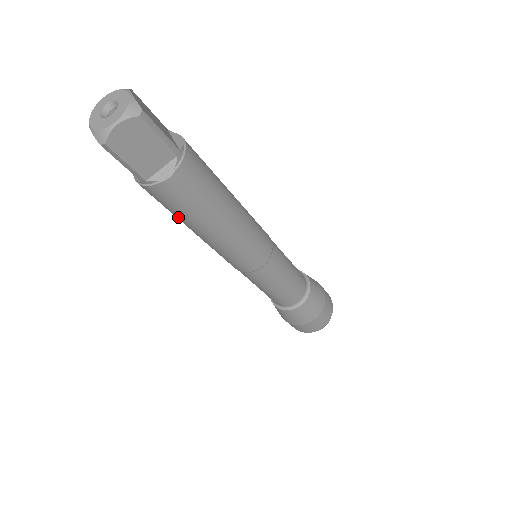
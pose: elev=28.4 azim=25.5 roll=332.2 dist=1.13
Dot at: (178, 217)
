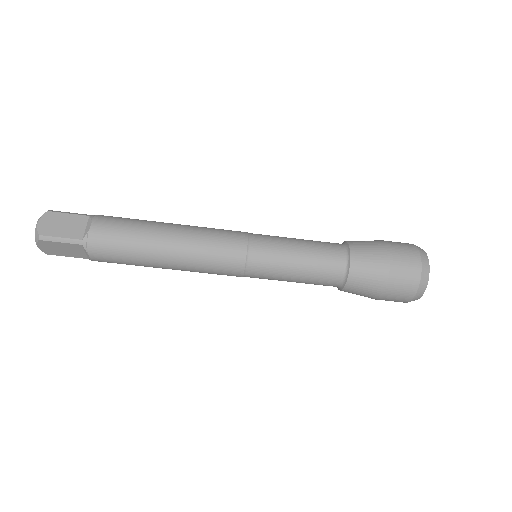
Dot at: (135, 254)
